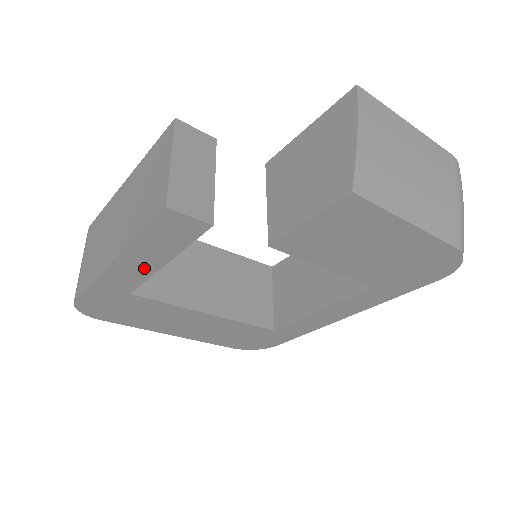
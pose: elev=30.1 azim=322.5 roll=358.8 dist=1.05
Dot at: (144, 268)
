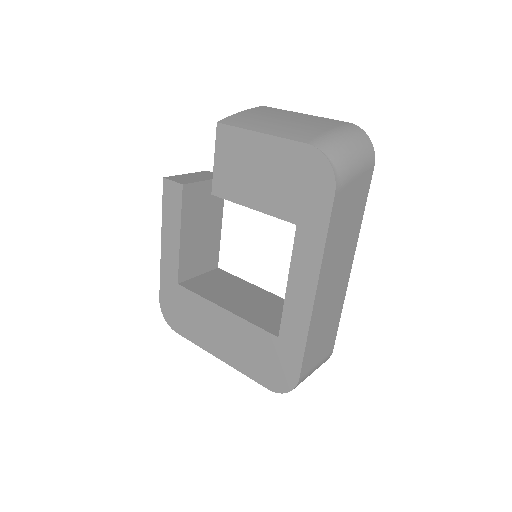
Dot at: (174, 245)
